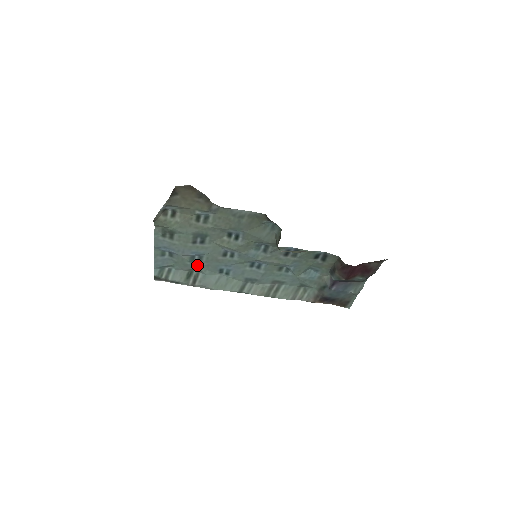
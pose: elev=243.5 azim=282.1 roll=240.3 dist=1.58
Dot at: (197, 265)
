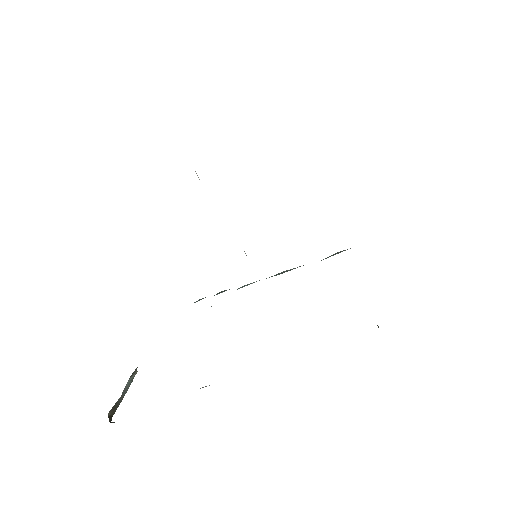
Dot at: occluded
